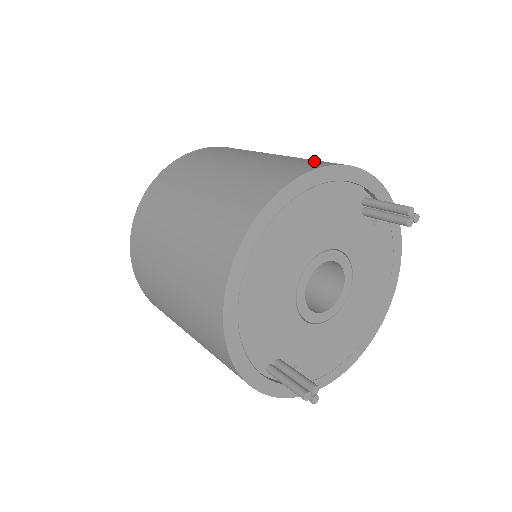
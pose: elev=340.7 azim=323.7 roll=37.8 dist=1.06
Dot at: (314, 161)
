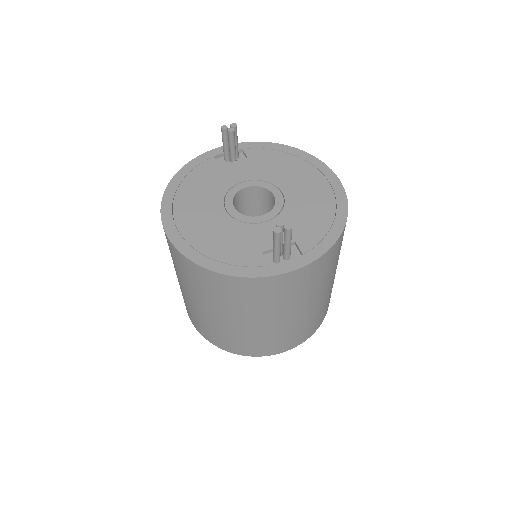
Dot at: occluded
